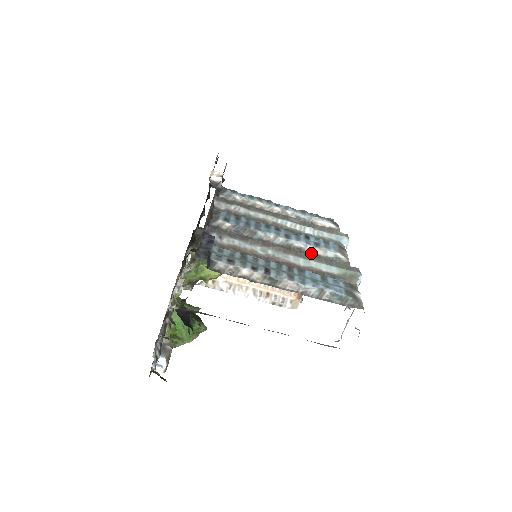
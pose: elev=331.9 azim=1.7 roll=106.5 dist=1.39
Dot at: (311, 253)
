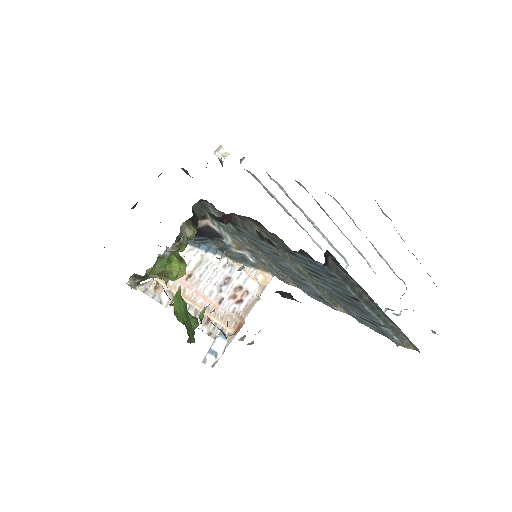
Dot at: (359, 253)
